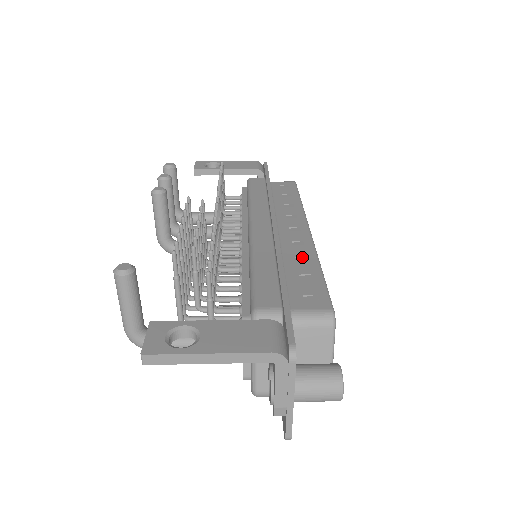
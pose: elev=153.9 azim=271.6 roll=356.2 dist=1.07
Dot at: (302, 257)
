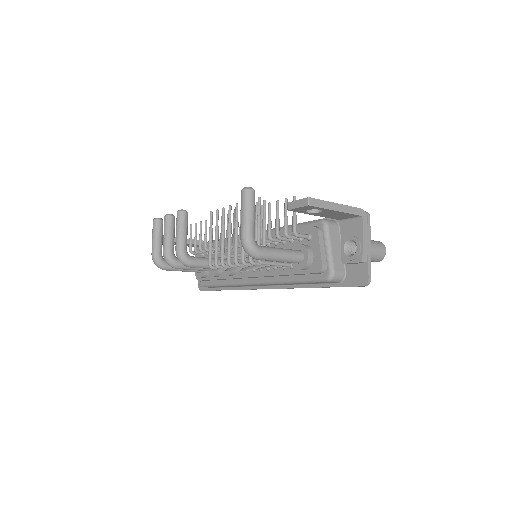
Dot at: occluded
